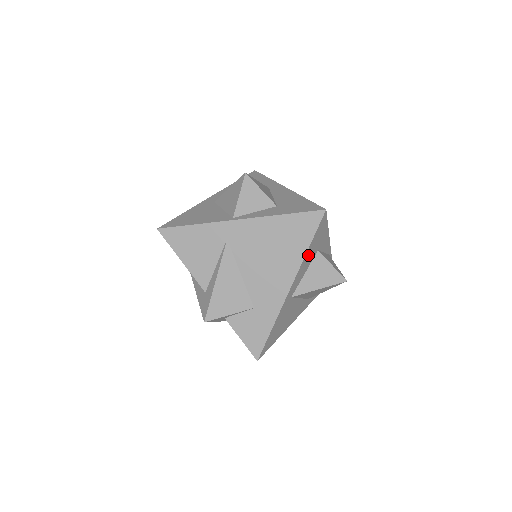
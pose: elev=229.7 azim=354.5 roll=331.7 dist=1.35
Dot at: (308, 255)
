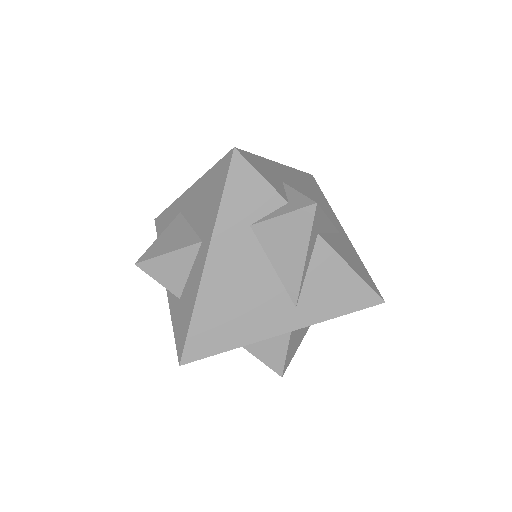
Dot at: occluded
